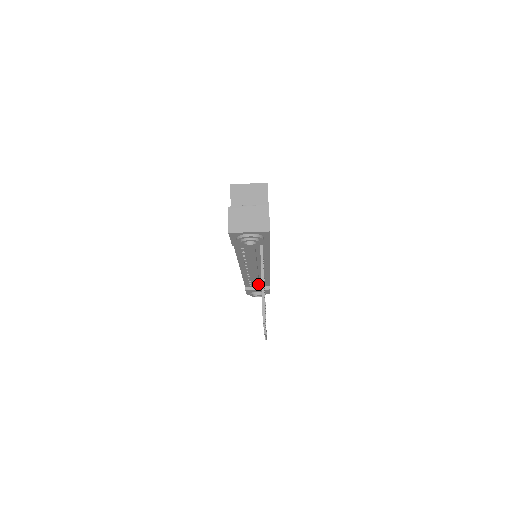
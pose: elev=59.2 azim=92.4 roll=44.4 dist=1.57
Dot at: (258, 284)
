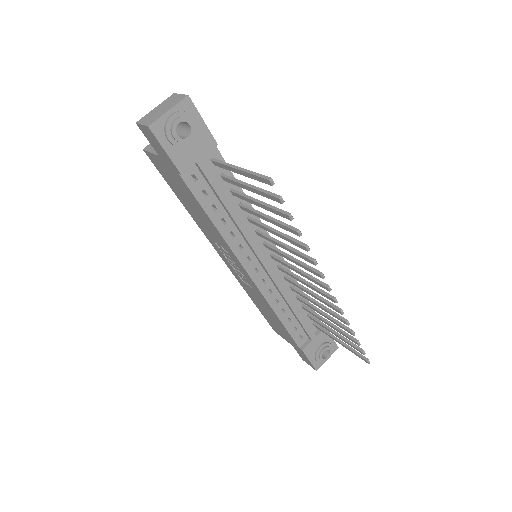
Dot at: (300, 314)
